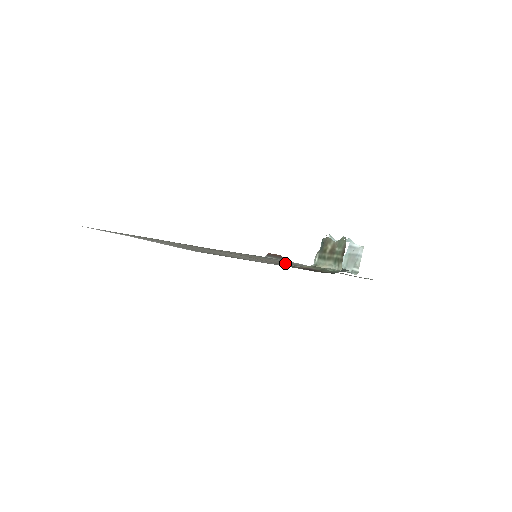
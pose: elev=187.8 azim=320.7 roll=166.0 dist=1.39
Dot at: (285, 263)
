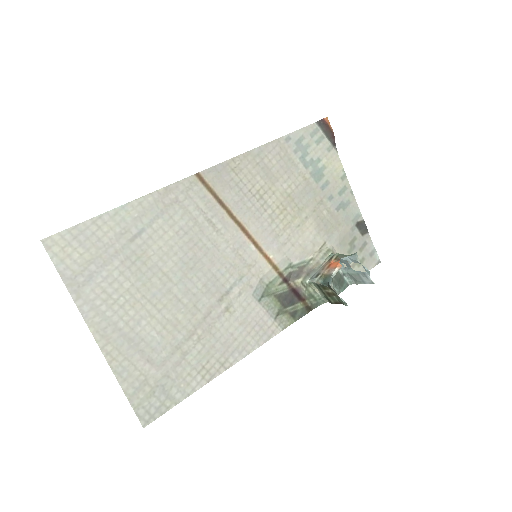
Dot at: (296, 235)
